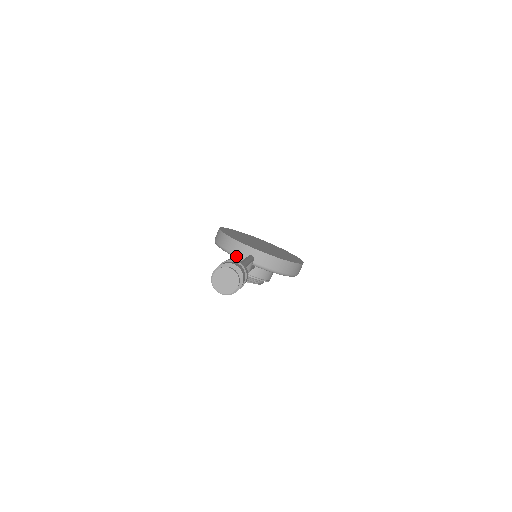
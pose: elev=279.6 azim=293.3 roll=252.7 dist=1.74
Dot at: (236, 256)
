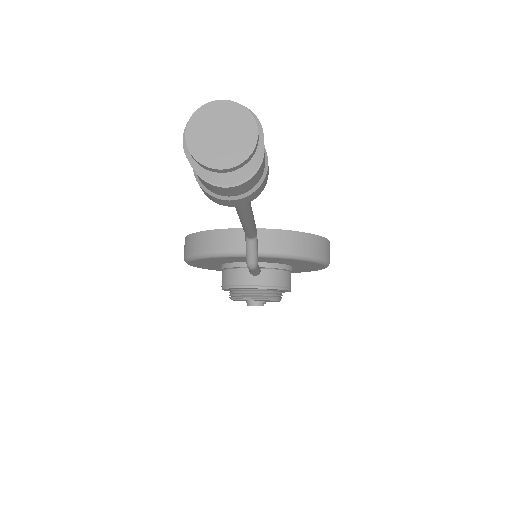
Dot at: (225, 253)
